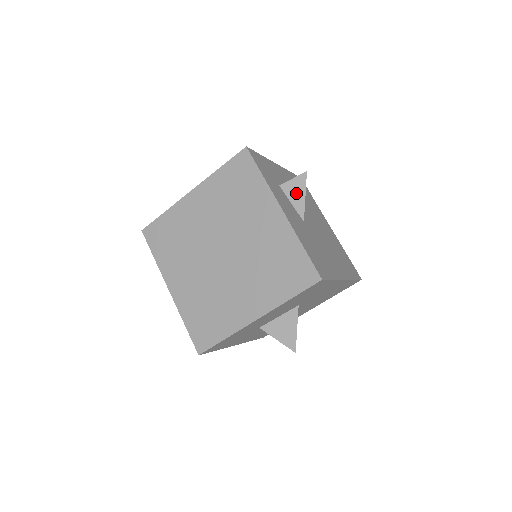
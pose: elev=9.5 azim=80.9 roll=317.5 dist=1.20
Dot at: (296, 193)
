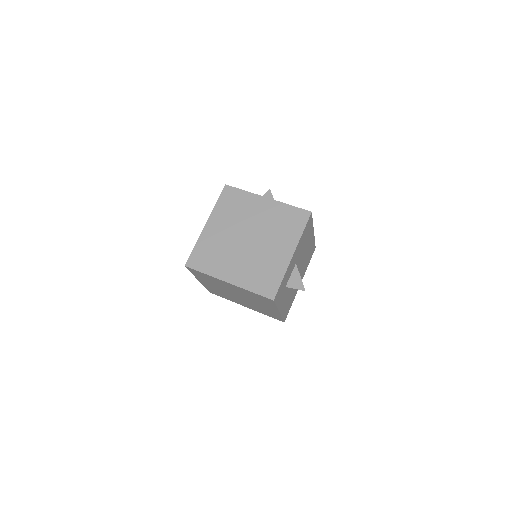
Dot at: occluded
